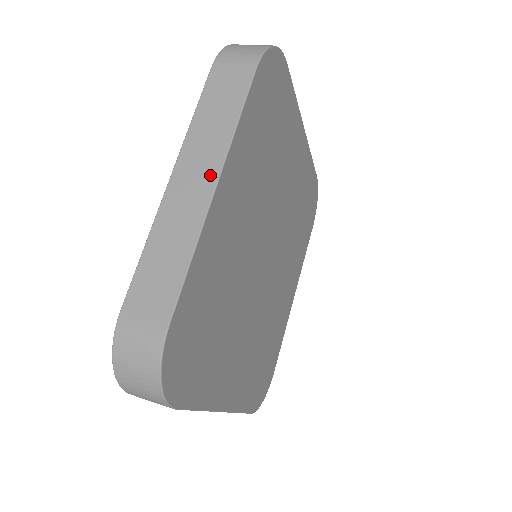
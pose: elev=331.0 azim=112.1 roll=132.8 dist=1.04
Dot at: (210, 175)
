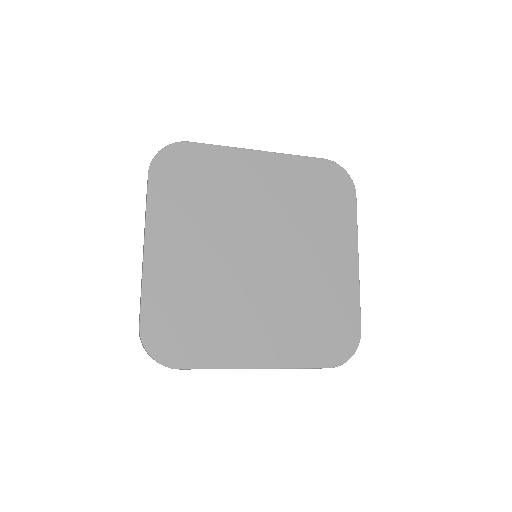
Dot at: (144, 243)
